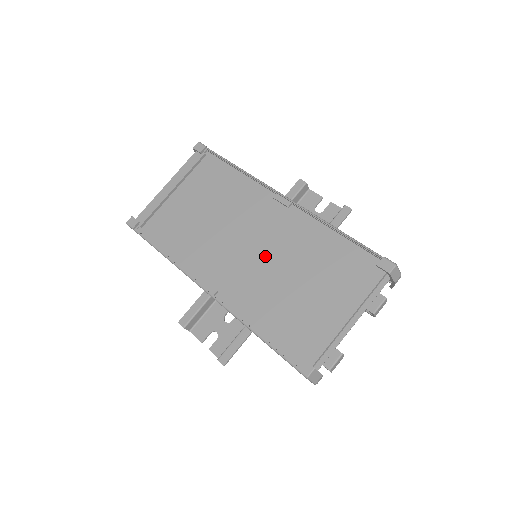
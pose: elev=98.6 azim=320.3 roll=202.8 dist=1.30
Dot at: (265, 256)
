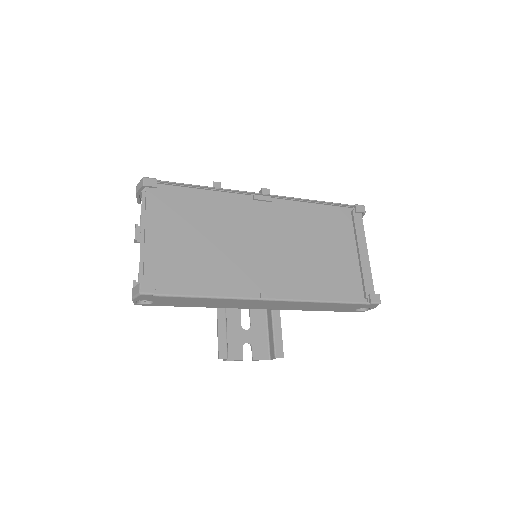
Dot at: (287, 246)
